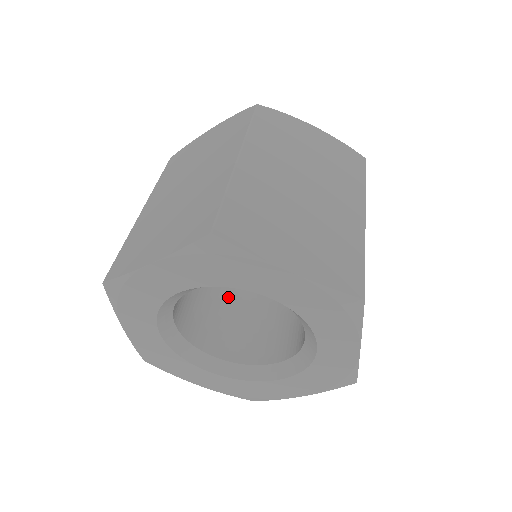
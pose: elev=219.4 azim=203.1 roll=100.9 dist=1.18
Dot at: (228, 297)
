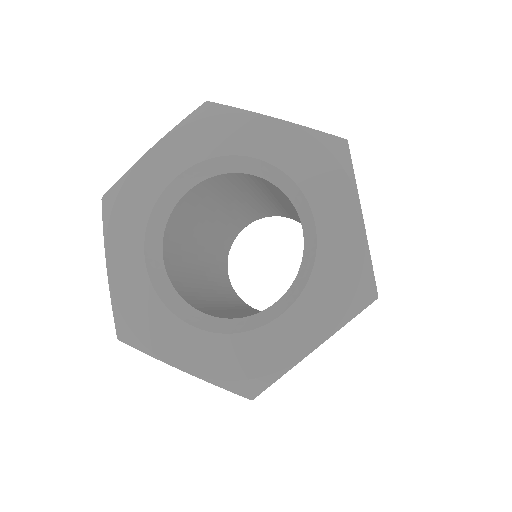
Dot at: (226, 310)
